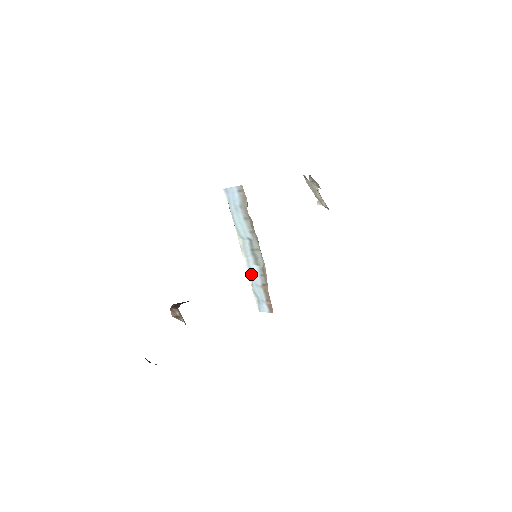
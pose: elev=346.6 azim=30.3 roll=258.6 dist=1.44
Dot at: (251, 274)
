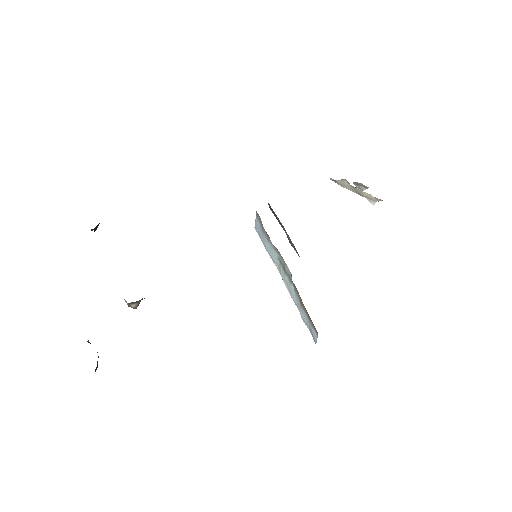
Dot at: (294, 299)
